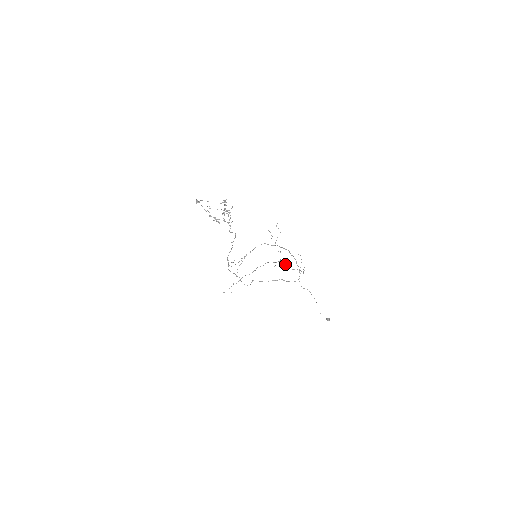
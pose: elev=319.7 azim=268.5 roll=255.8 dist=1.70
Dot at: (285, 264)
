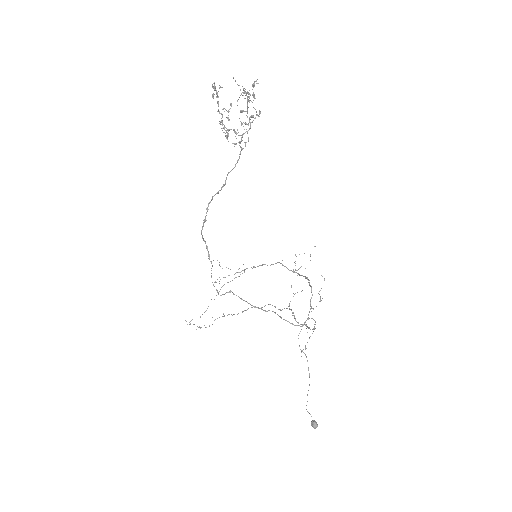
Dot at: (292, 312)
